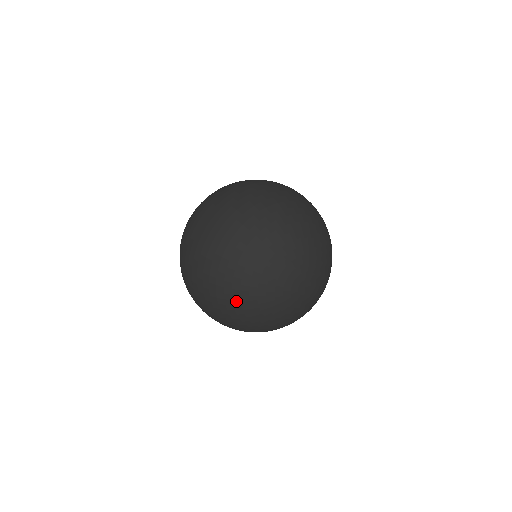
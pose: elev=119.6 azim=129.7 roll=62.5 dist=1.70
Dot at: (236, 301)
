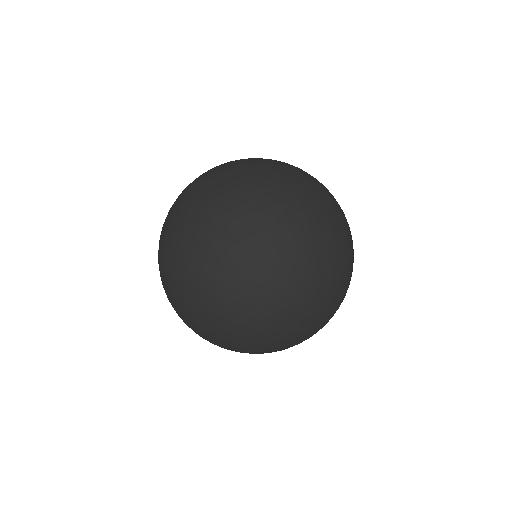
Dot at: (213, 342)
